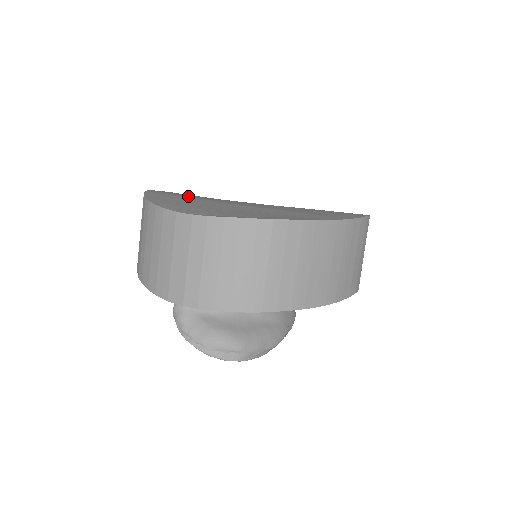
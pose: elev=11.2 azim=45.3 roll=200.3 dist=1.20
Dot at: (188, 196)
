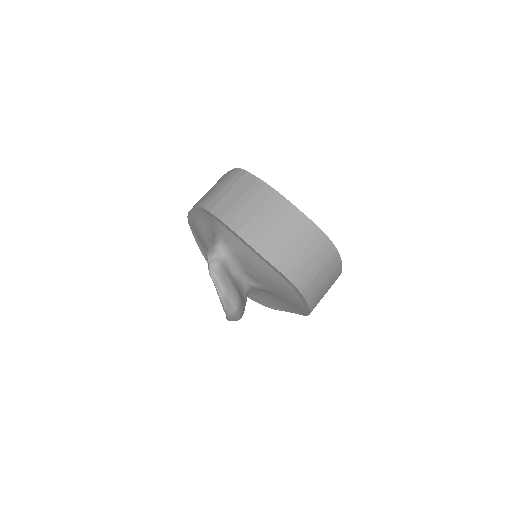
Dot at: occluded
